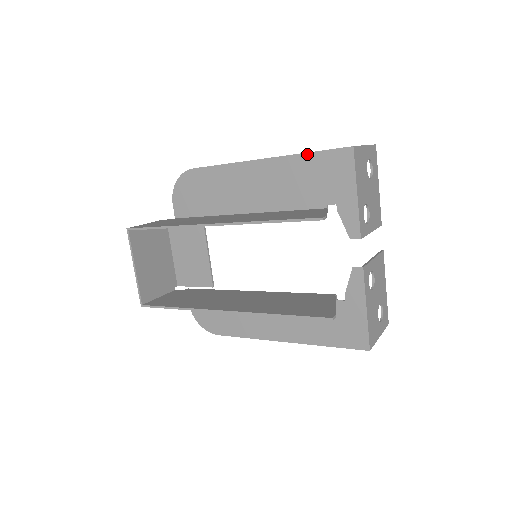
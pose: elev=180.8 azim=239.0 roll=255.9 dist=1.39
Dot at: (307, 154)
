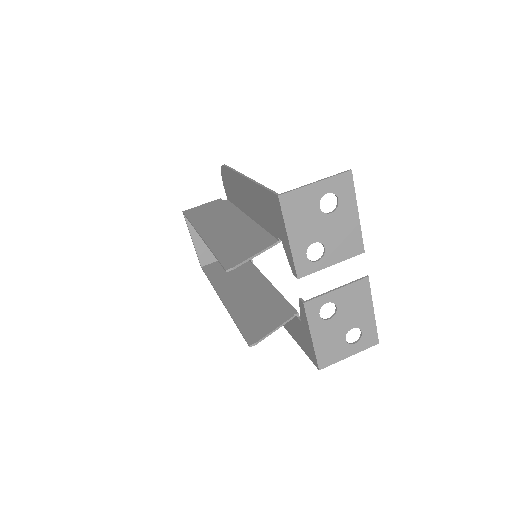
Dot at: (261, 187)
